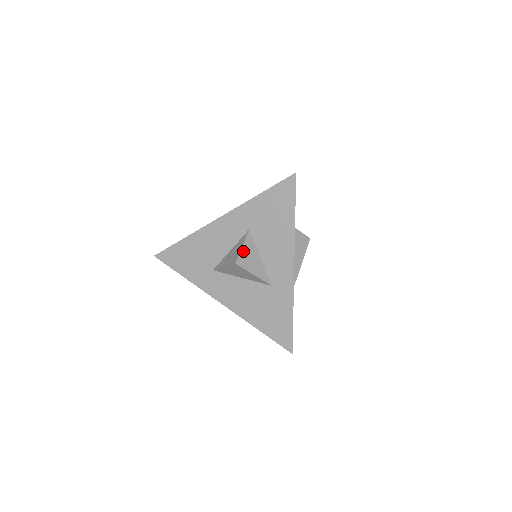
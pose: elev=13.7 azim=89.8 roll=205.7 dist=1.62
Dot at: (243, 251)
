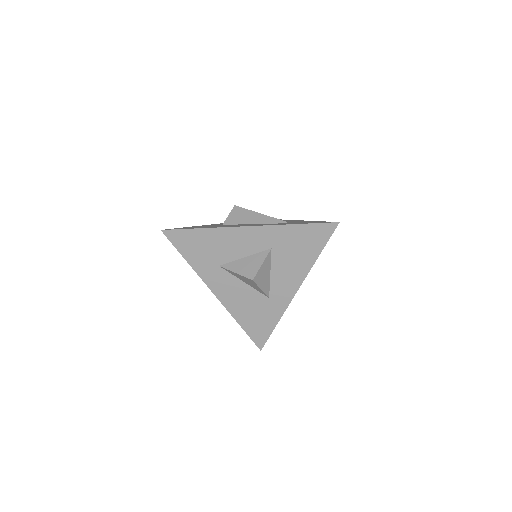
Dot at: (261, 268)
